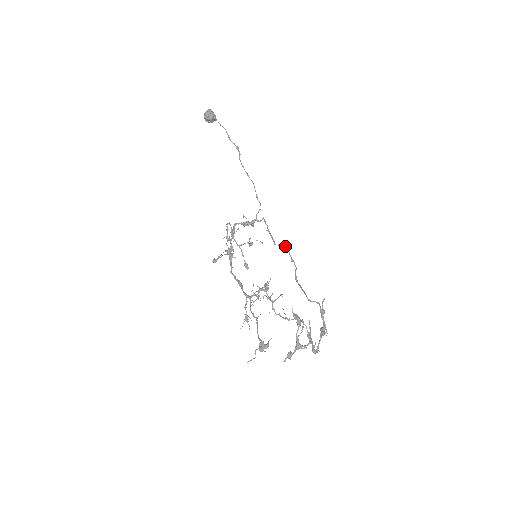
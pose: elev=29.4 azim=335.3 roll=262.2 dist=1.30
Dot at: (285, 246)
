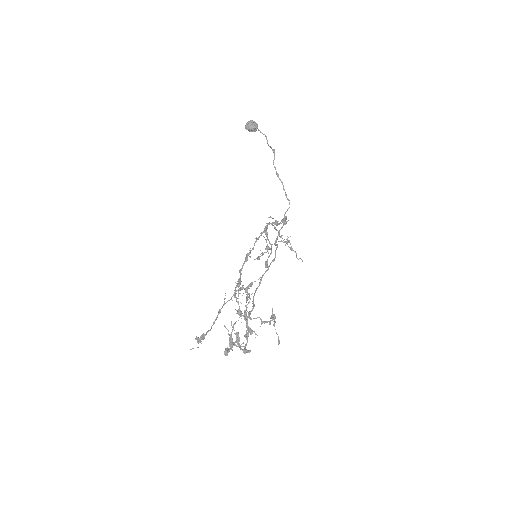
Dot at: (277, 246)
